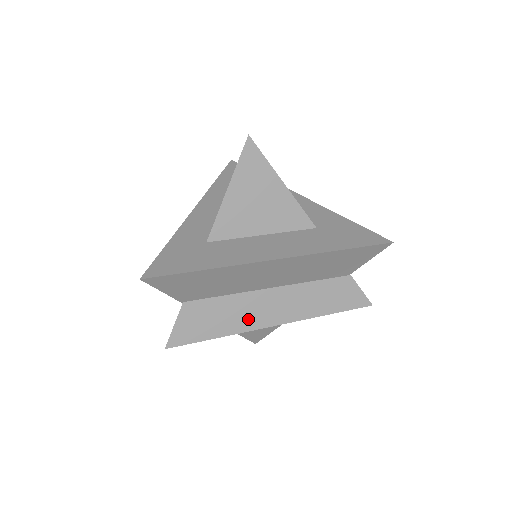
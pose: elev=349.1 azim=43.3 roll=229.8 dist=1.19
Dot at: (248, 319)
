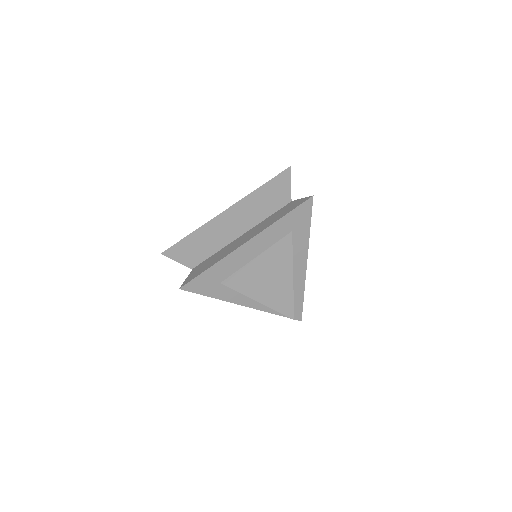
Dot at: (230, 250)
